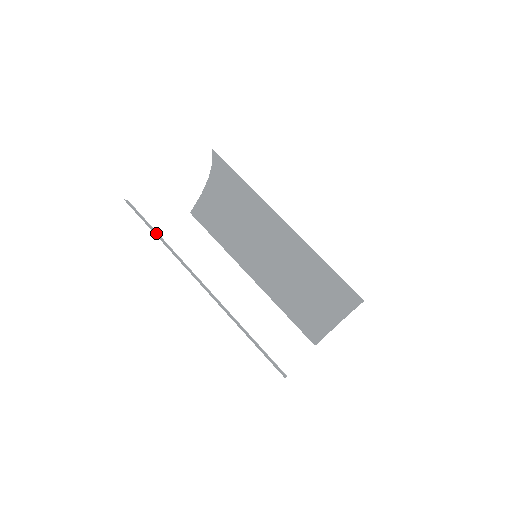
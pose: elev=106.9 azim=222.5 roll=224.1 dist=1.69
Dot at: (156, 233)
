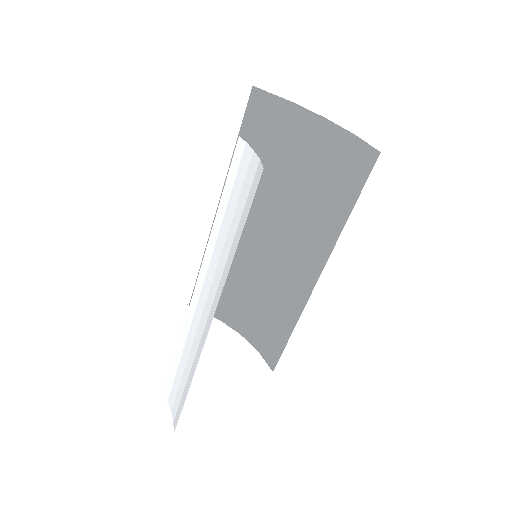
Dot at: (236, 239)
